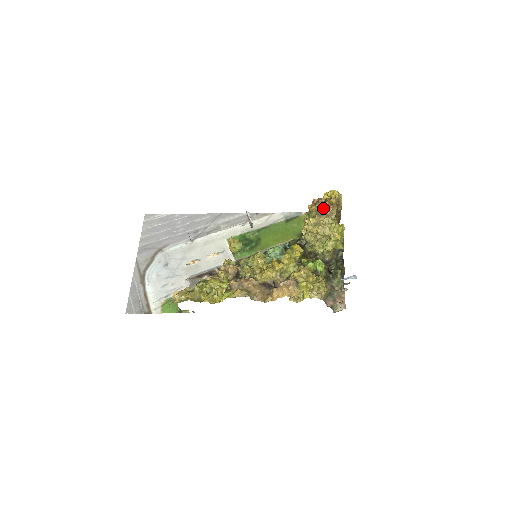
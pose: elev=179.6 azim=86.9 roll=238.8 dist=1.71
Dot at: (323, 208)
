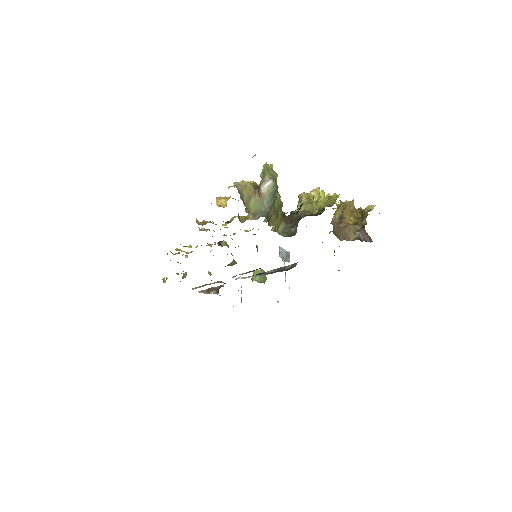
Dot at: occluded
